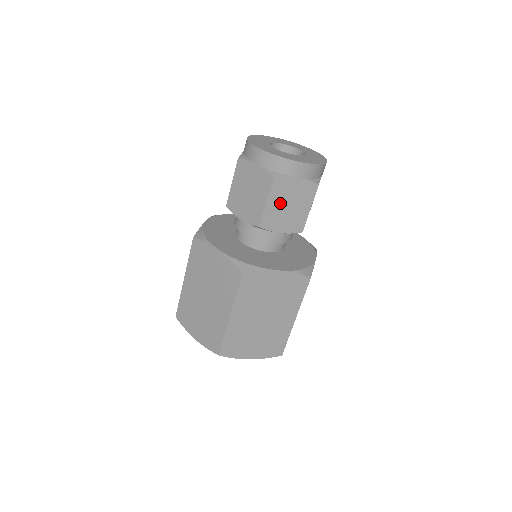
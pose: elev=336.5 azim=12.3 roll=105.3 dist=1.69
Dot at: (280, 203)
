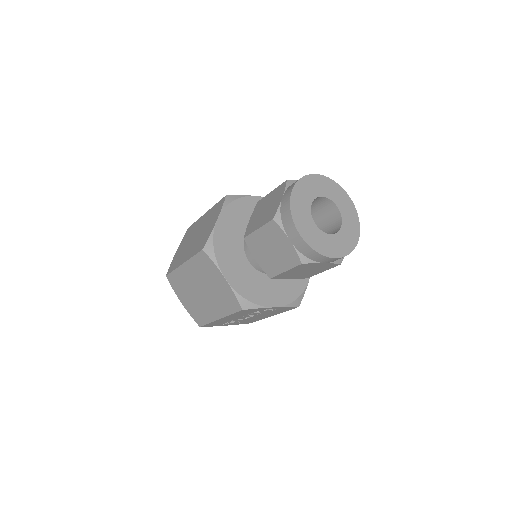
Dot at: (267, 241)
